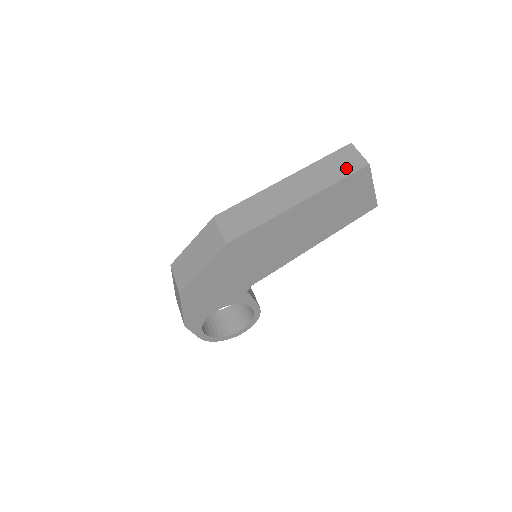
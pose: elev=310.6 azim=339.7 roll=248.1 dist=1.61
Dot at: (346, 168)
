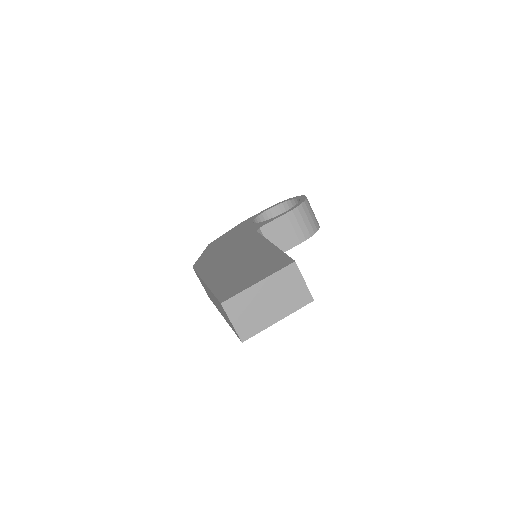
Dot at: occluded
